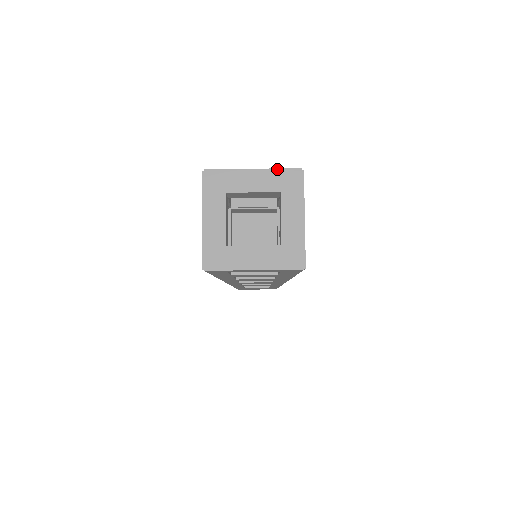
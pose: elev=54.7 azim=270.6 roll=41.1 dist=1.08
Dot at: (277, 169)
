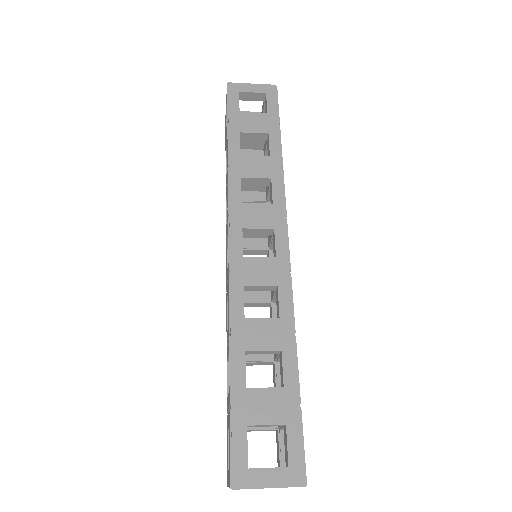
Dot at: occluded
